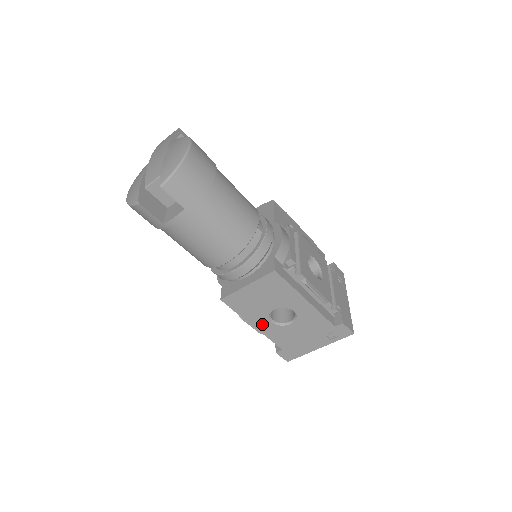
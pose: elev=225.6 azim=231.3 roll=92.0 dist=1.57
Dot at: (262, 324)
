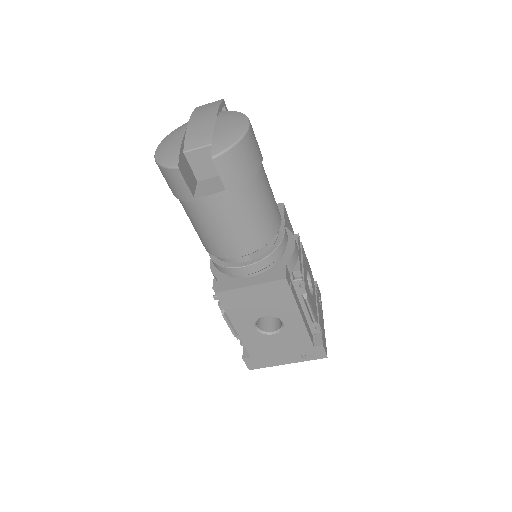
Dot at: (244, 328)
